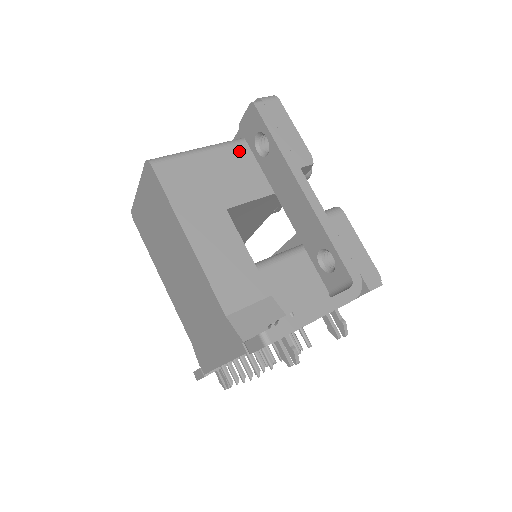
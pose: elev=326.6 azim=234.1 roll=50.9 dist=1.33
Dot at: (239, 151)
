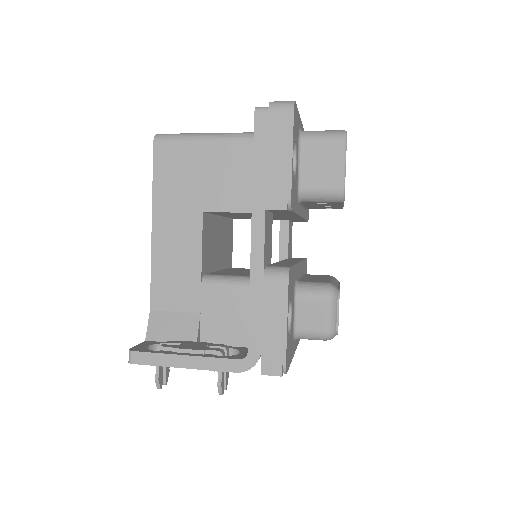
Dot at: occluded
